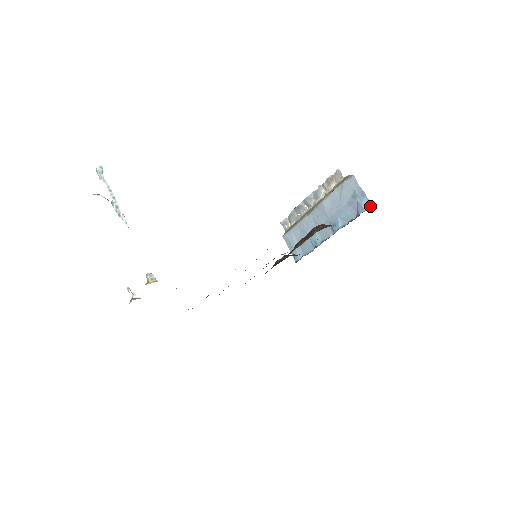
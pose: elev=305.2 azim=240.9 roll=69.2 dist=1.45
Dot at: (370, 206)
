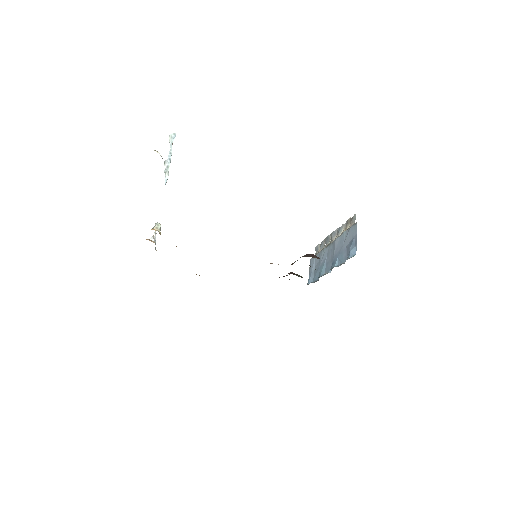
Dot at: occluded
